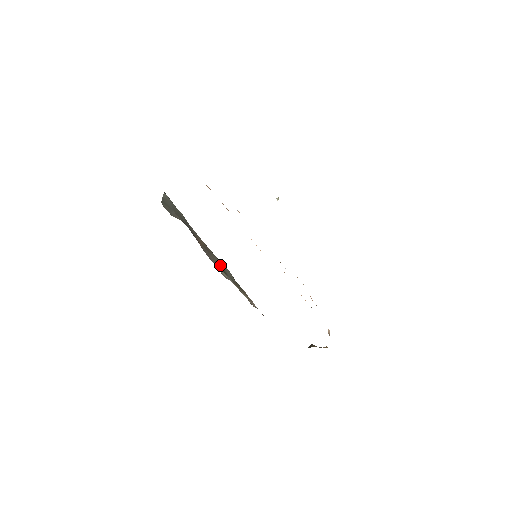
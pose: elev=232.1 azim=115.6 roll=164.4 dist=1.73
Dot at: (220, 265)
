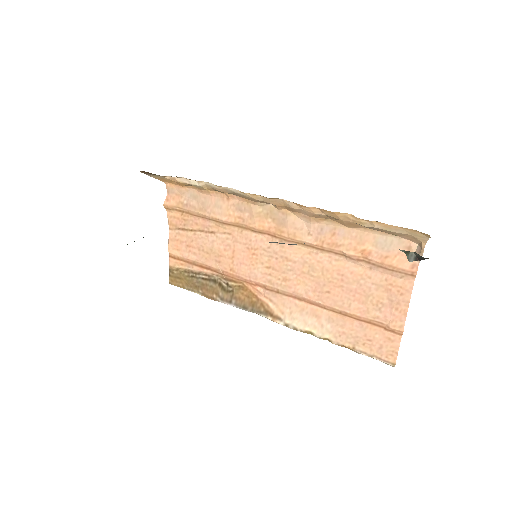
Dot at: occluded
